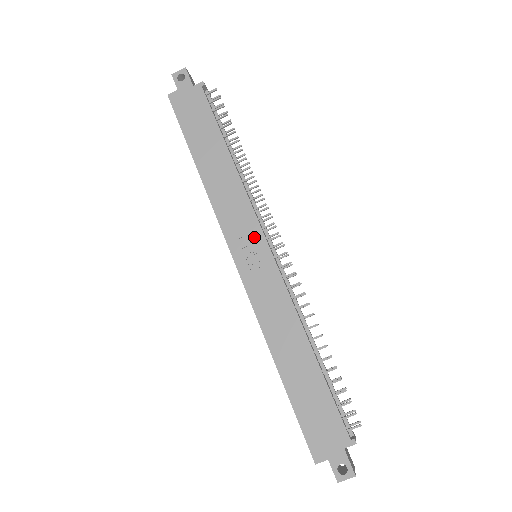
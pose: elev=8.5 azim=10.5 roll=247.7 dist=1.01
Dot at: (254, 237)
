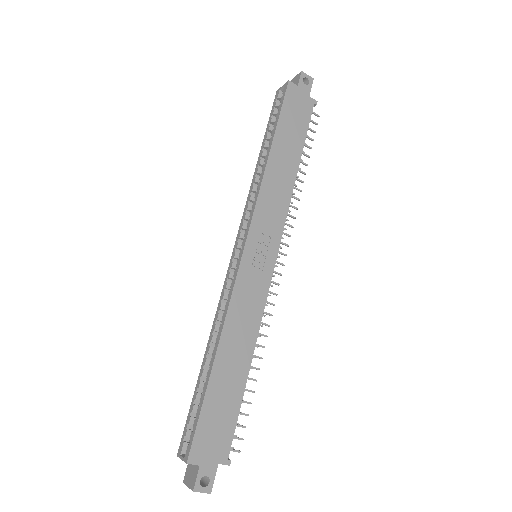
Dot at: (272, 242)
